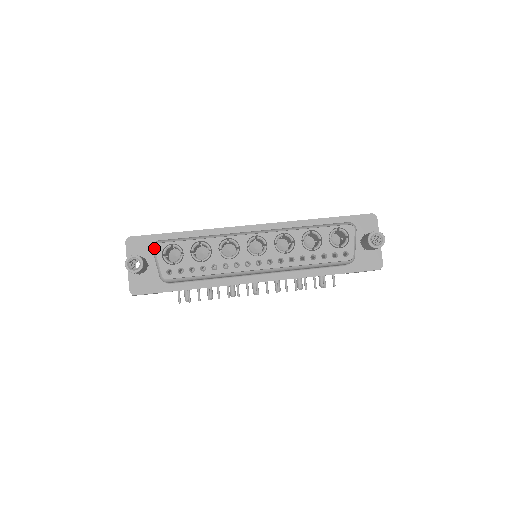
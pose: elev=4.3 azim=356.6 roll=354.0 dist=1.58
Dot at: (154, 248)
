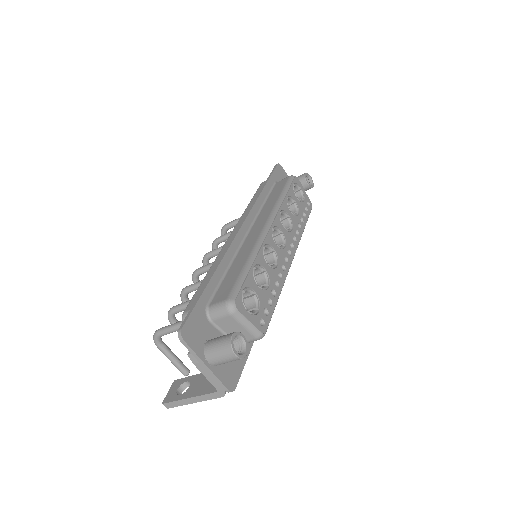
Dot at: (237, 310)
